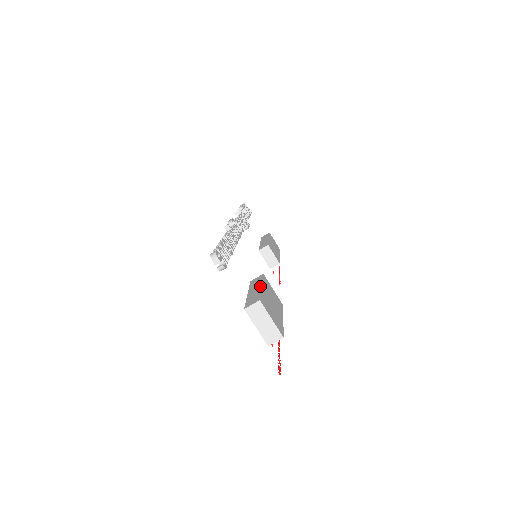
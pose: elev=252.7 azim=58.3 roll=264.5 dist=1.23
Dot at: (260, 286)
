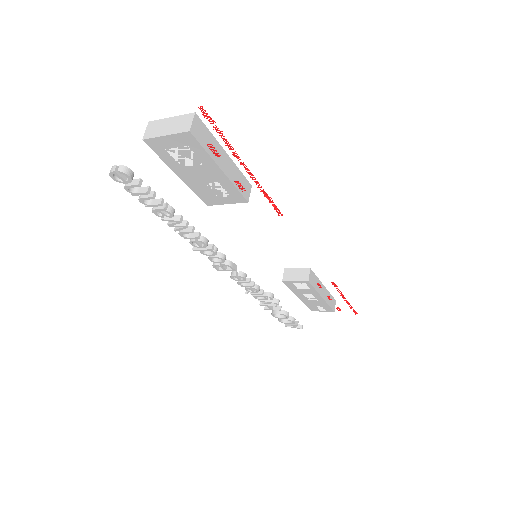
Dot at: occluded
